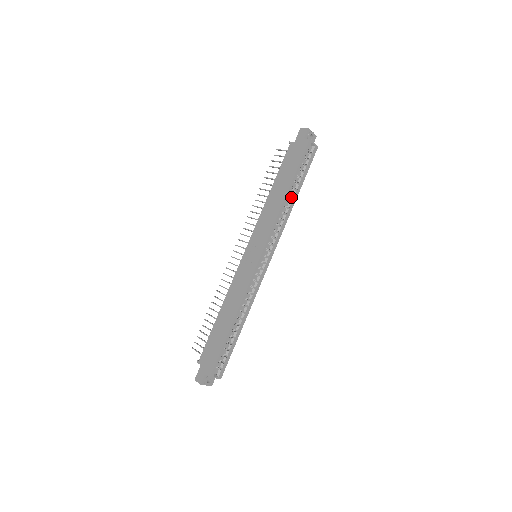
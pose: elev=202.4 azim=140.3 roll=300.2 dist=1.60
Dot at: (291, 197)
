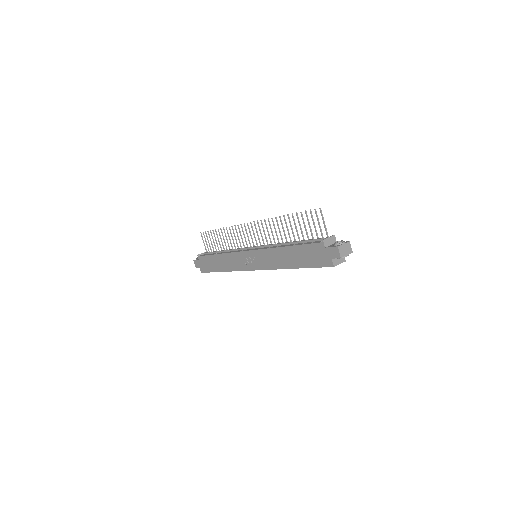
Dot at: occluded
